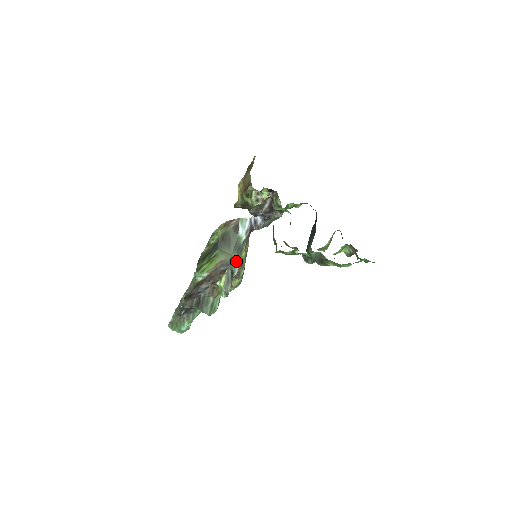
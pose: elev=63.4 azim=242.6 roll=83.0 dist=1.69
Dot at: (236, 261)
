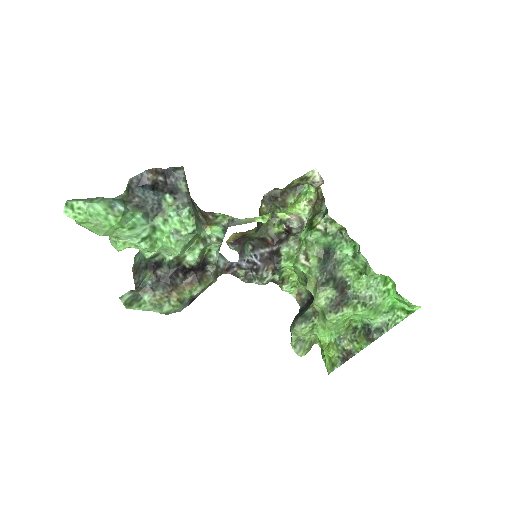
Dot at: occluded
